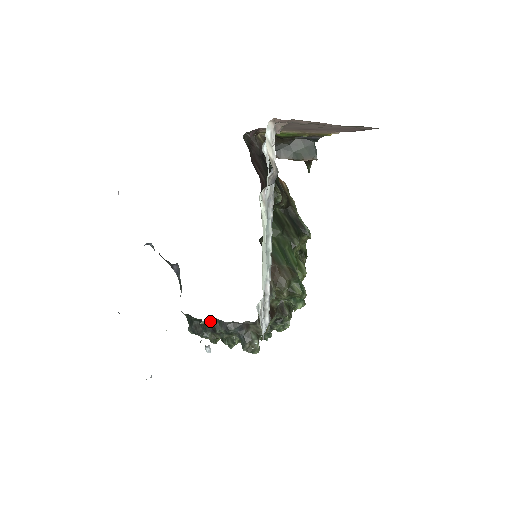
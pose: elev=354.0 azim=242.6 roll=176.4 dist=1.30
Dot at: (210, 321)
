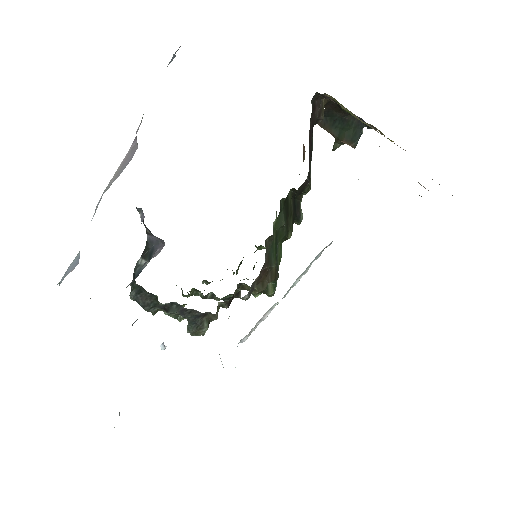
Dot at: (168, 303)
